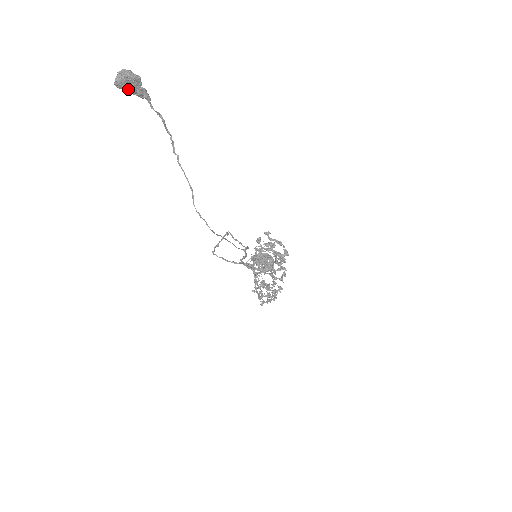
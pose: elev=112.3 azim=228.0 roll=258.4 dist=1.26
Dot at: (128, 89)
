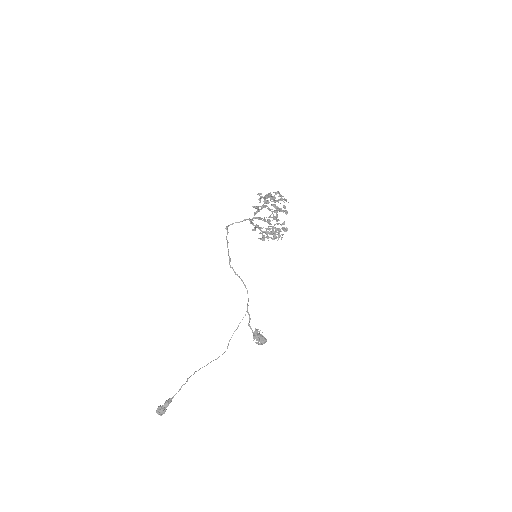
Dot at: occluded
